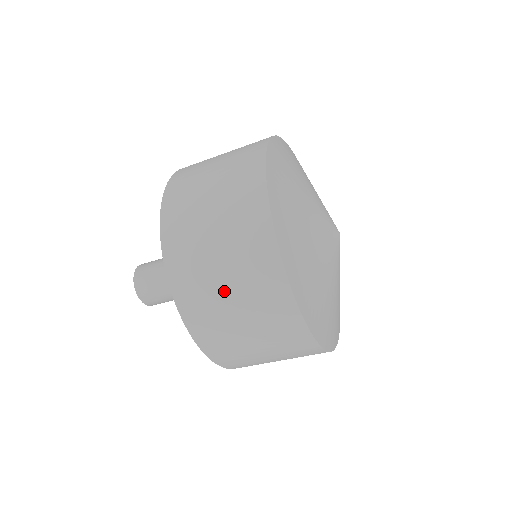
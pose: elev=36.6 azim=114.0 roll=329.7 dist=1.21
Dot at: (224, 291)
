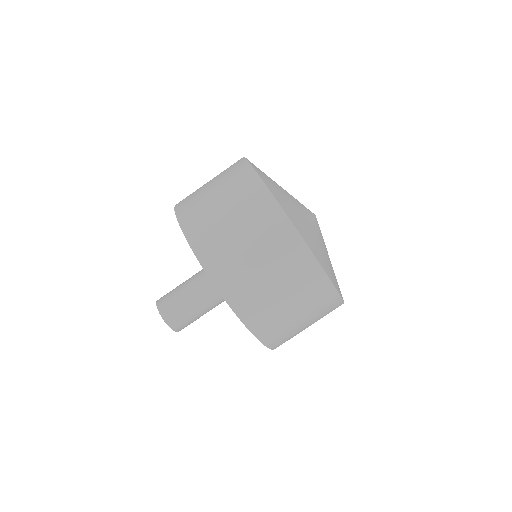
Dot at: (243, 246)
